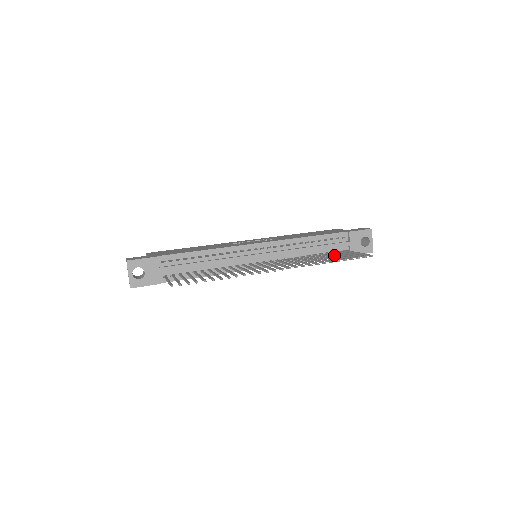
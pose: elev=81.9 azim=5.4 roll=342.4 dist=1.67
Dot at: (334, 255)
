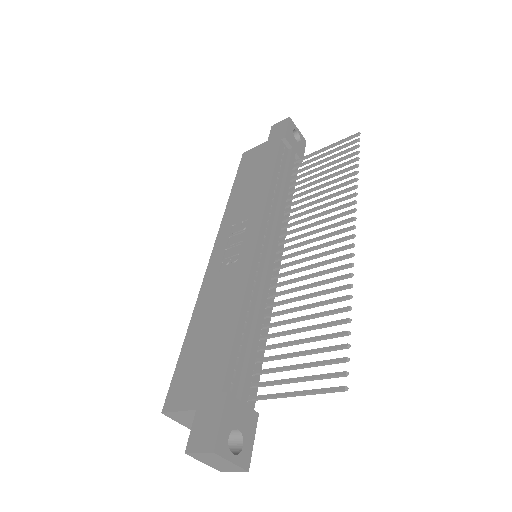
Dot at: (313, 172)
